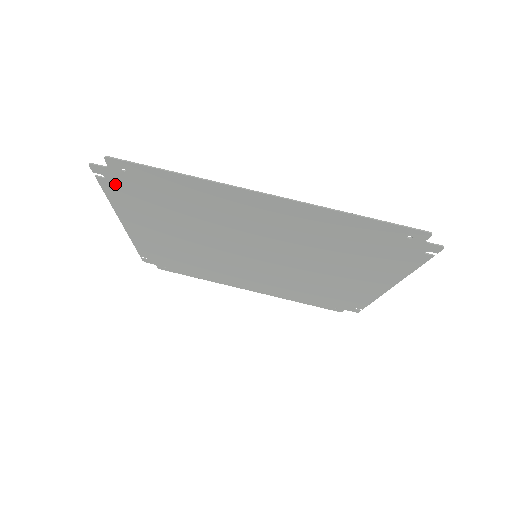
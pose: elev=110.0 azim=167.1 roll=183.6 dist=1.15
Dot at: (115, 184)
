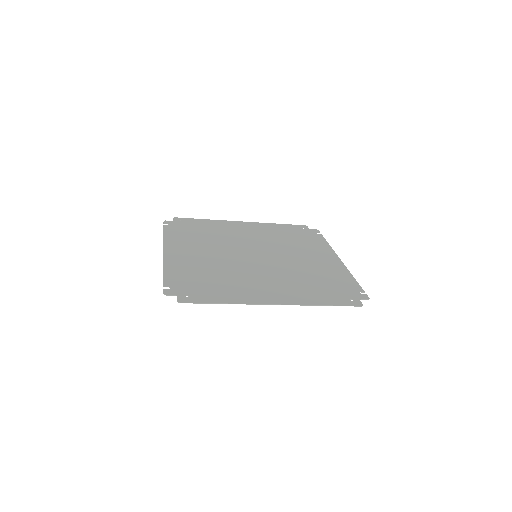
Dot at: (175, 285)
